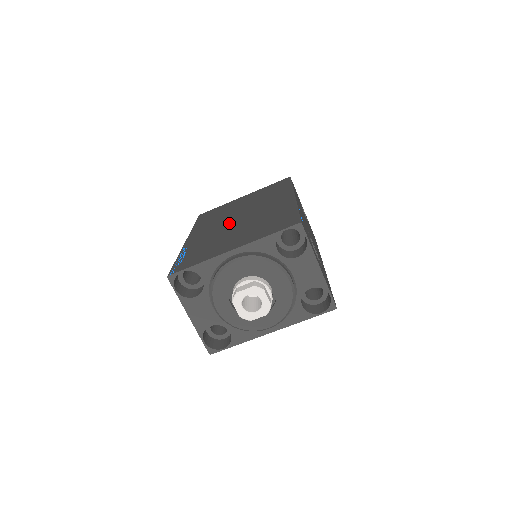
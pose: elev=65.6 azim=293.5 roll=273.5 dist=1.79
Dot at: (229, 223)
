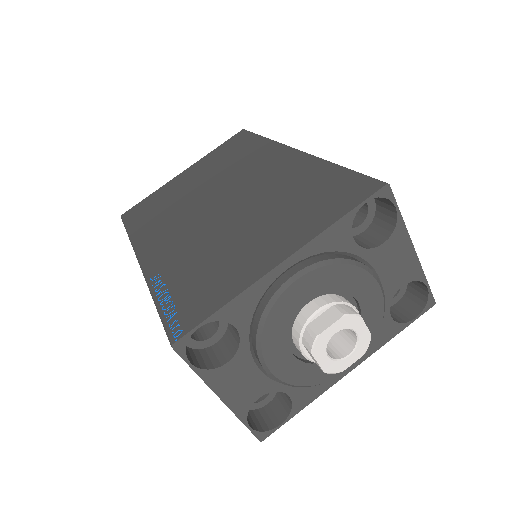
Dot at: (207, 216)
